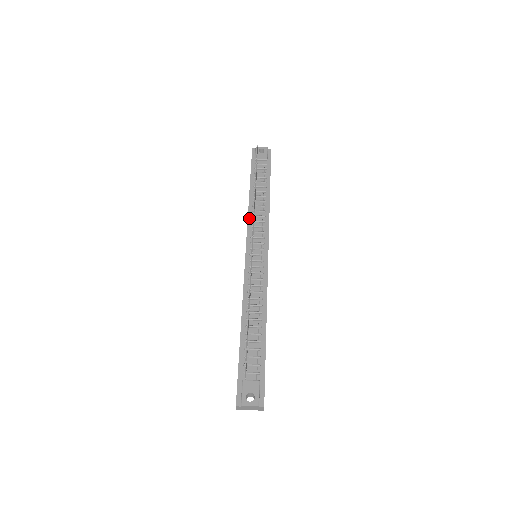
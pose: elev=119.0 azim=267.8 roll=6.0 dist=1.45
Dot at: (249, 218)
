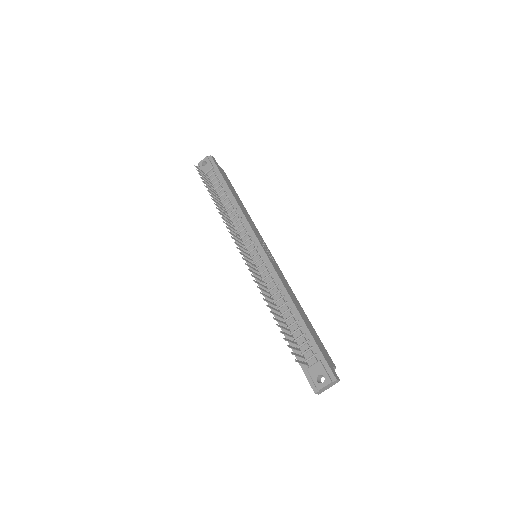
Dot at: occluded
